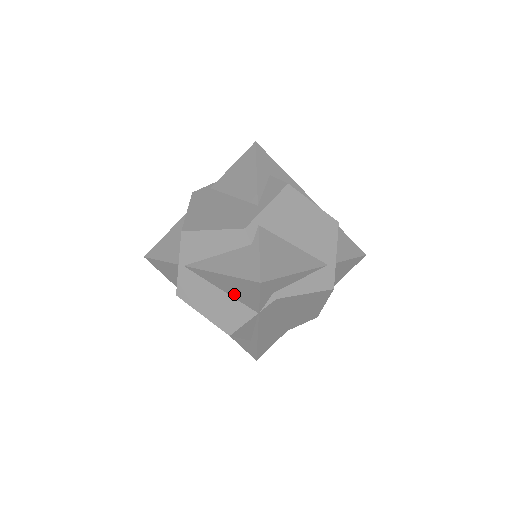
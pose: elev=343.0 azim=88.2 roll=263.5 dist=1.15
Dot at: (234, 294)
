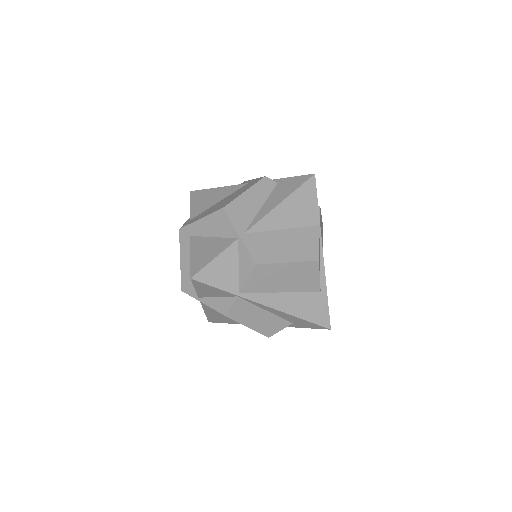
Dot at: (297, 221)
